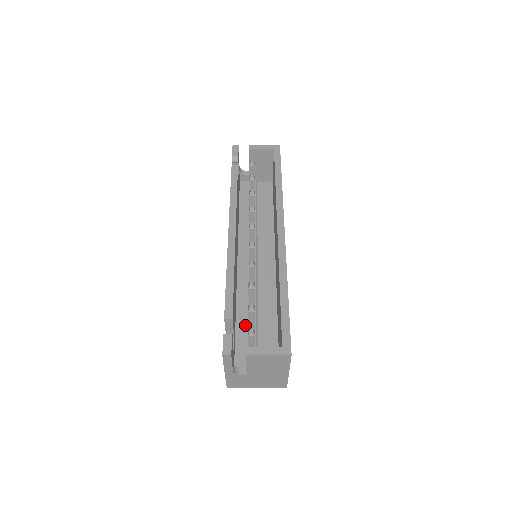
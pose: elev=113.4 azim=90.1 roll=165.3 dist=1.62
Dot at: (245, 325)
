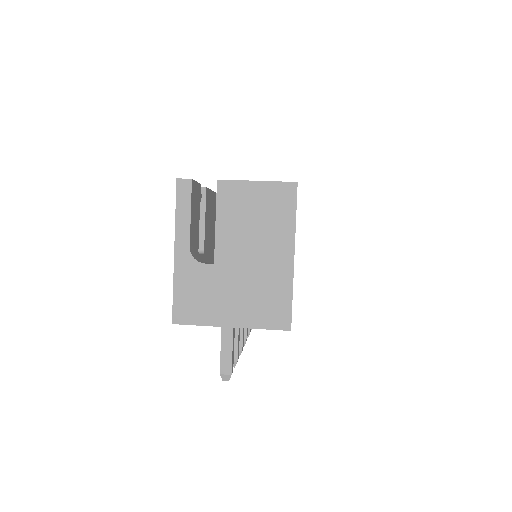
Dot at: occluded
